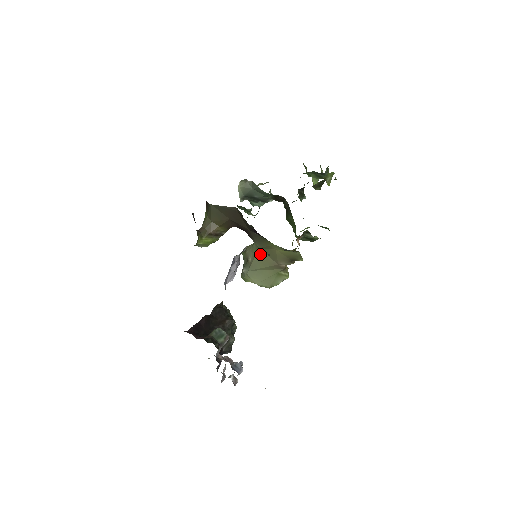
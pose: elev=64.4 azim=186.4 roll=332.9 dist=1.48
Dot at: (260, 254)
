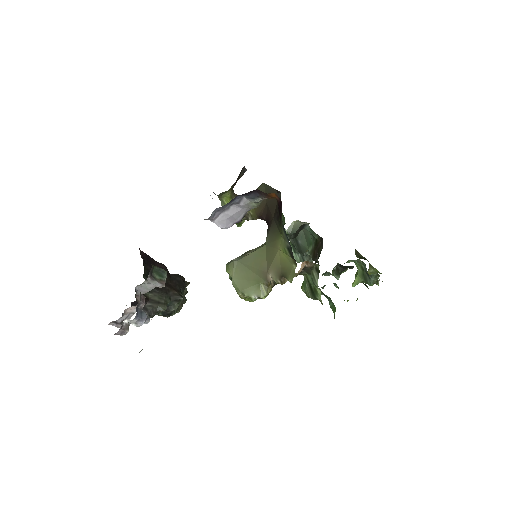
Dot at: (261, 251)
